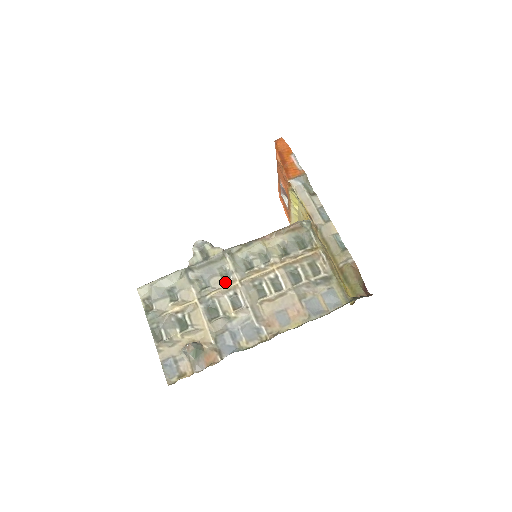
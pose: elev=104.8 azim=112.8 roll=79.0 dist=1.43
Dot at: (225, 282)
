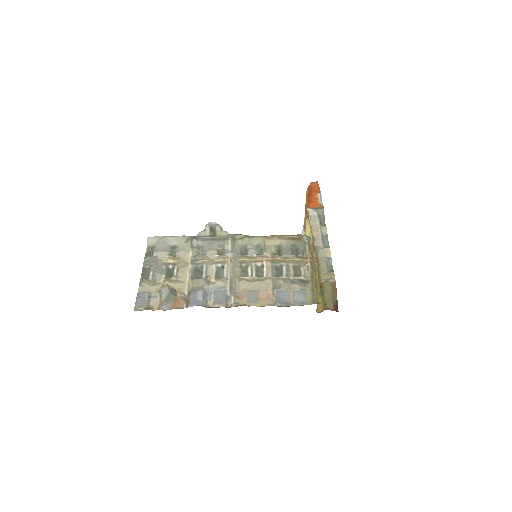
Dot at: (219, 256)
